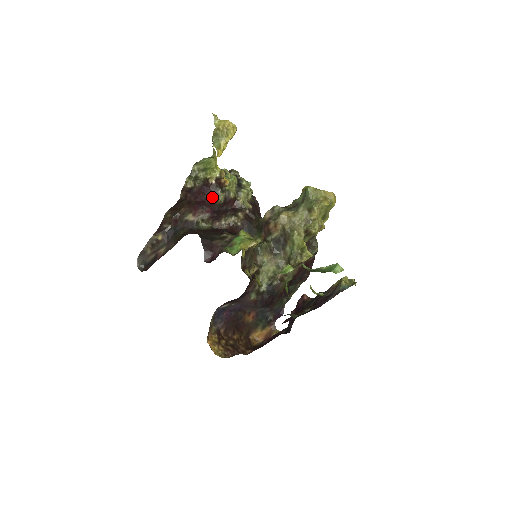
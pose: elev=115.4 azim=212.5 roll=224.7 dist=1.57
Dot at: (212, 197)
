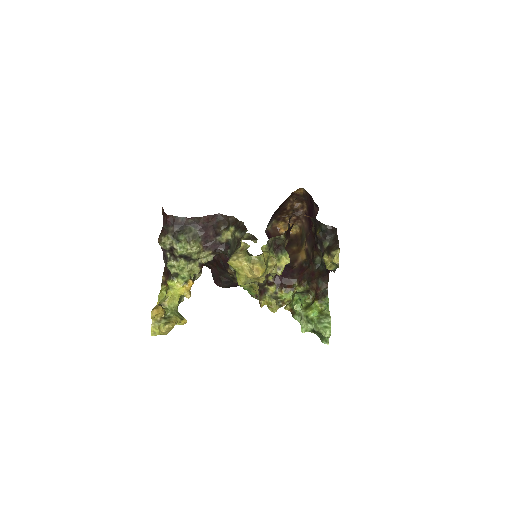
Dot at: occluded
